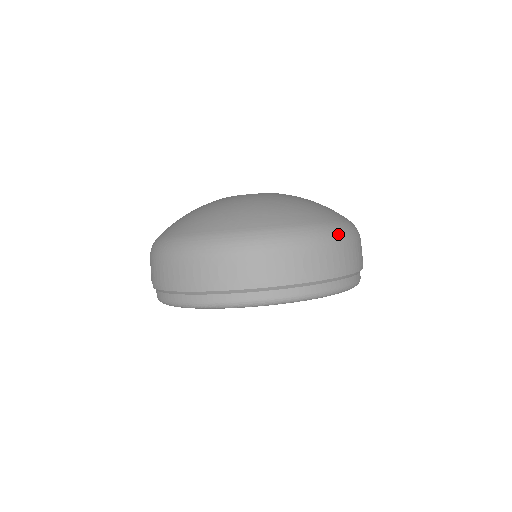
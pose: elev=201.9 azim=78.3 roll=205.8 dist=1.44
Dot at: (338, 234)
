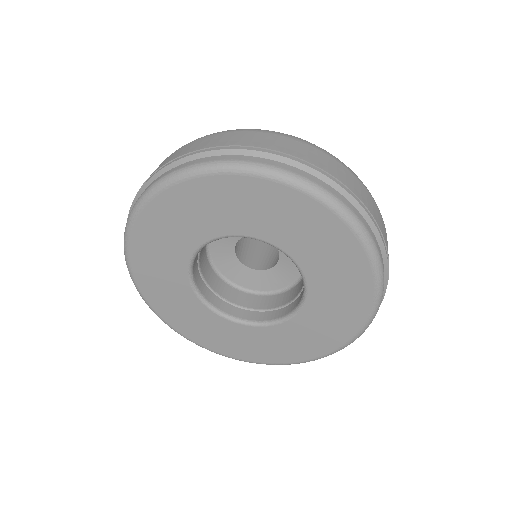
Dot at: (325, 150)
